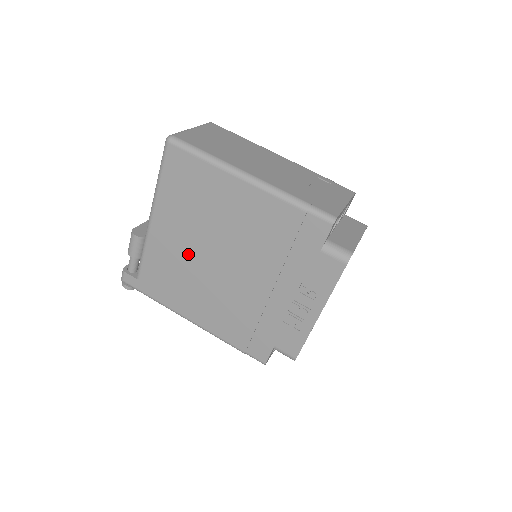
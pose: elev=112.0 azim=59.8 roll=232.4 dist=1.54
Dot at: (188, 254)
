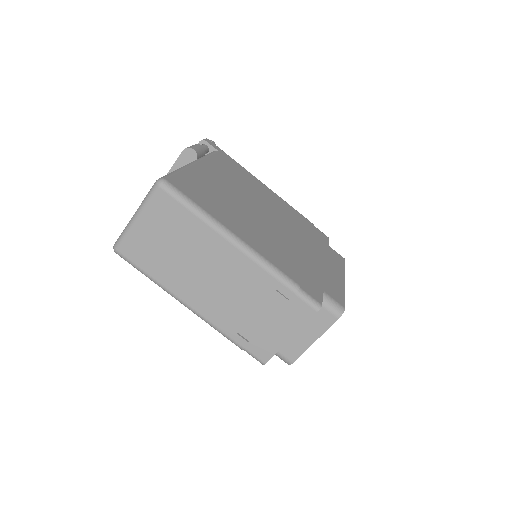
Dot at: occluded
